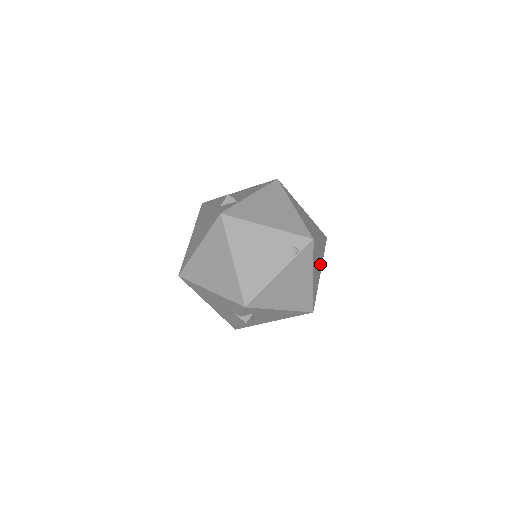
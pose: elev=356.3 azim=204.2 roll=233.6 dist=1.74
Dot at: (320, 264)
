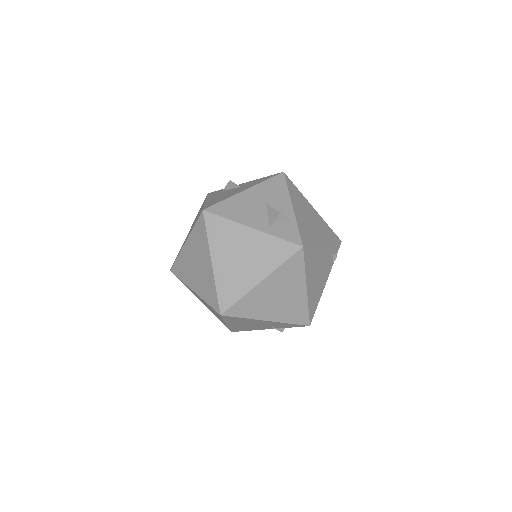
Dot at: occluded
